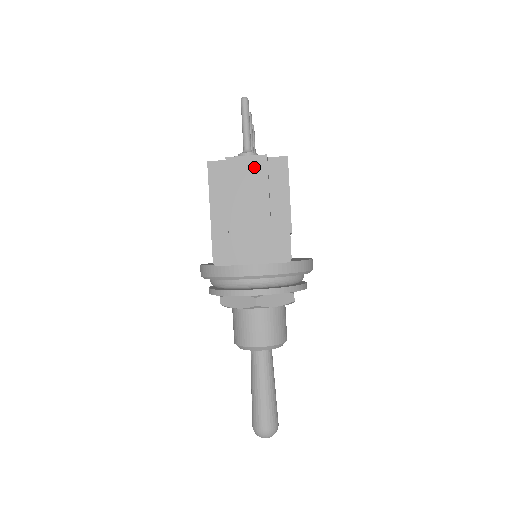
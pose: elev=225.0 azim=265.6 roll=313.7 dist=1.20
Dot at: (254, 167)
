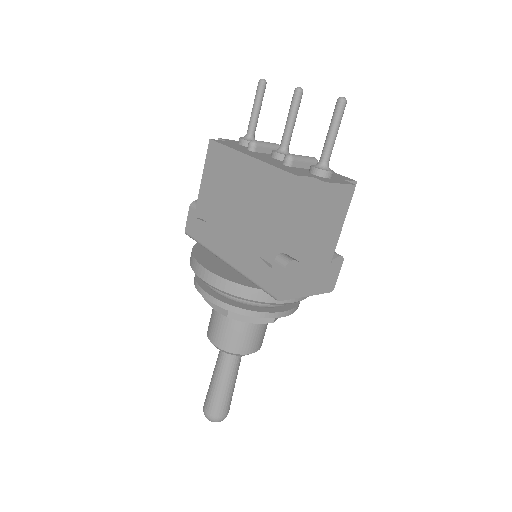
Dot at: (343, 197)
